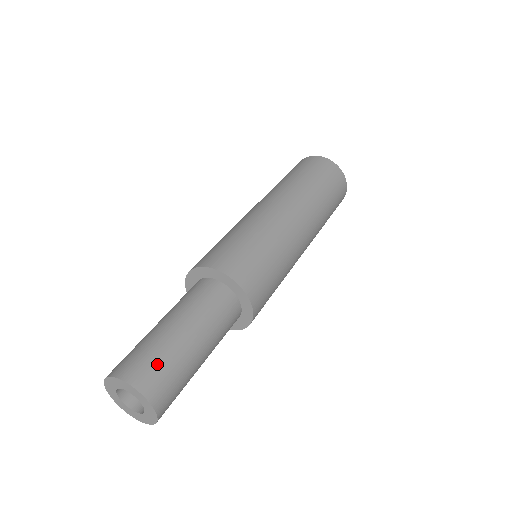
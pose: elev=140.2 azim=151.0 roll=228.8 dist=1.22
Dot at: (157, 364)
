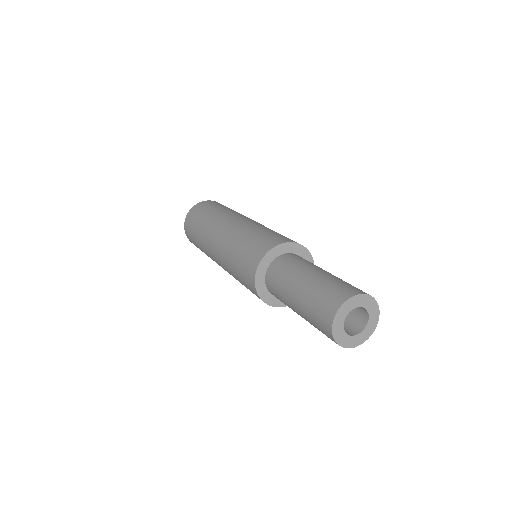
Dot at: occluded
